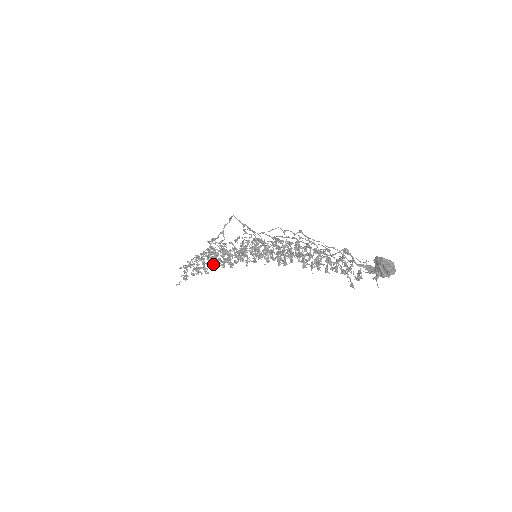
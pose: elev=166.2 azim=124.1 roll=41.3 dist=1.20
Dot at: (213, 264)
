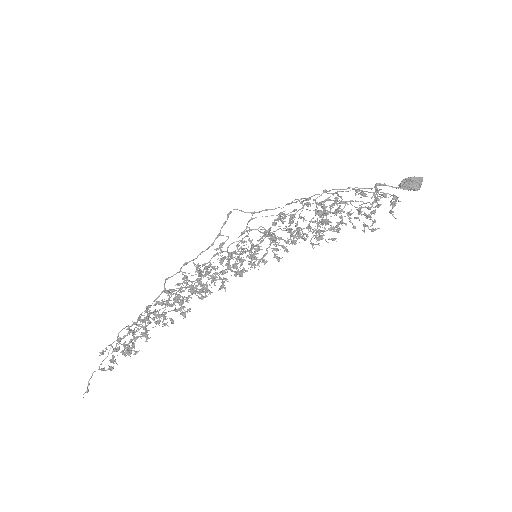
Dot at: (181, 304)
